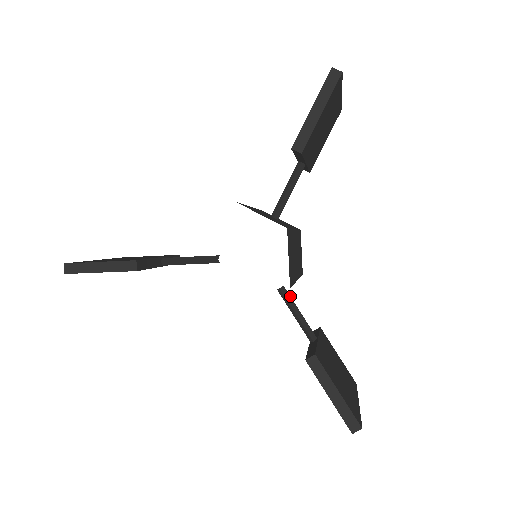
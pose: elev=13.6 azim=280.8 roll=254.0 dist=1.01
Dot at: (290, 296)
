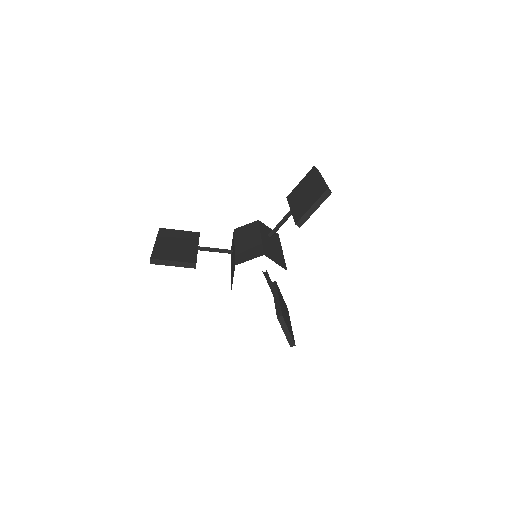
Dot at: occluded
